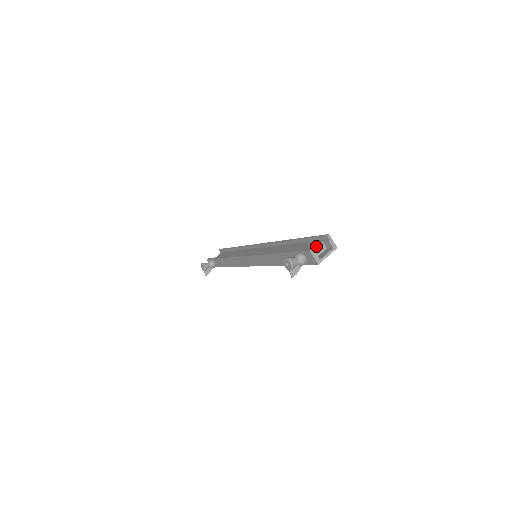
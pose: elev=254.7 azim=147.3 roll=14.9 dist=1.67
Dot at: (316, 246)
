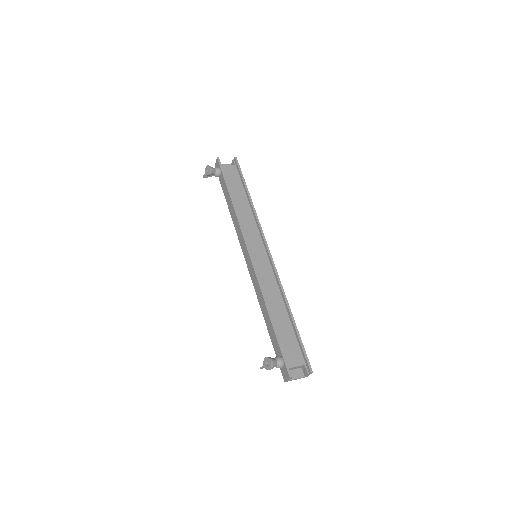
Dot at: (297, 366)
